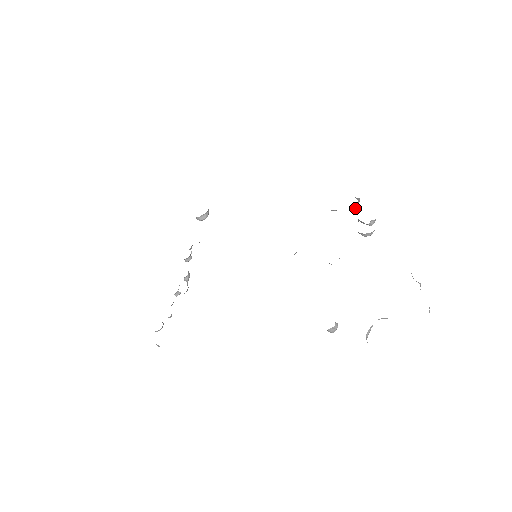
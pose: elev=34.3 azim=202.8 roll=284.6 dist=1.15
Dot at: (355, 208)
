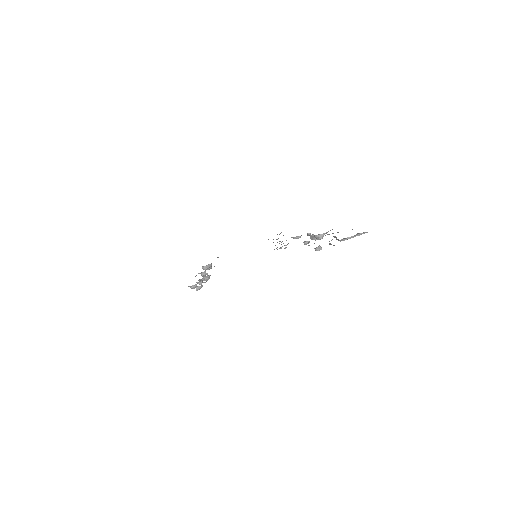
Dot at: occluded
